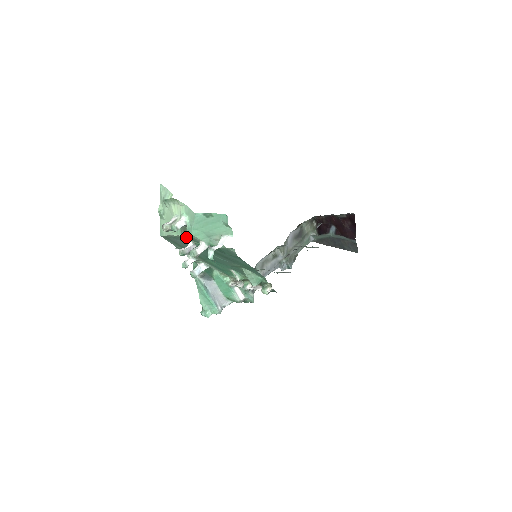
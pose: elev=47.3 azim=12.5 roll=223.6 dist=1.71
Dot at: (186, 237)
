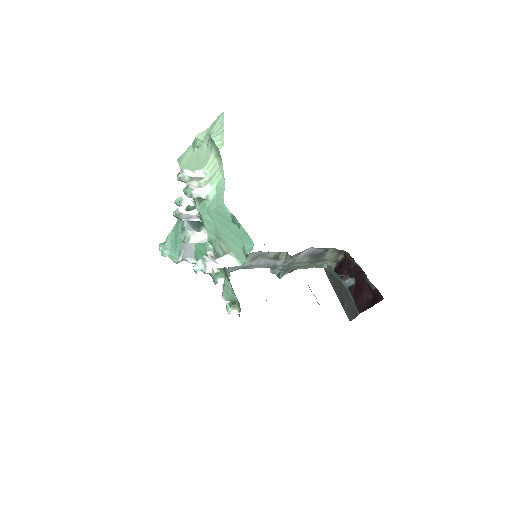
Dot at: occluded
